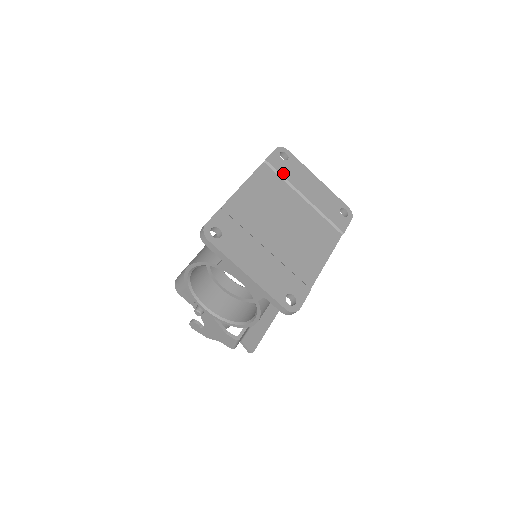
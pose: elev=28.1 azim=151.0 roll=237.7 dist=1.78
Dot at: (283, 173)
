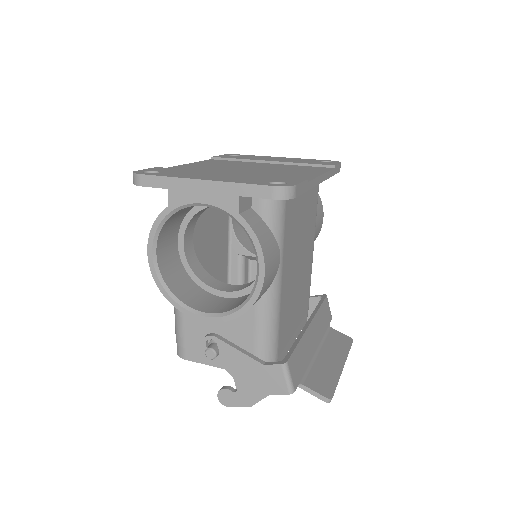
Dot at: (236, 158)
